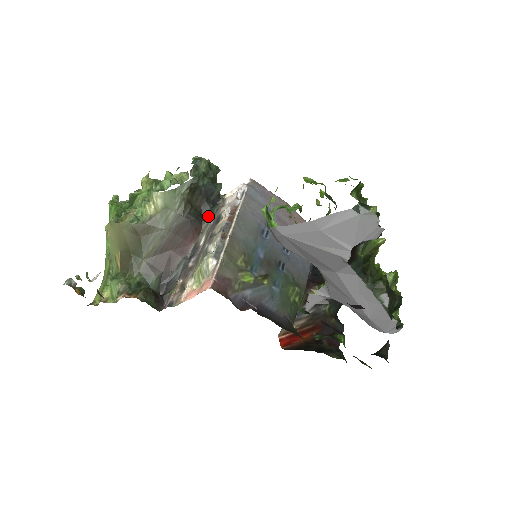
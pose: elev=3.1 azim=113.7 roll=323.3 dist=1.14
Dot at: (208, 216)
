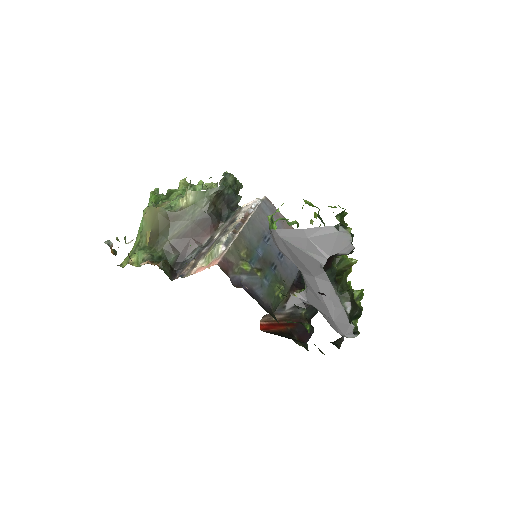
Dot at: (226, 218)
